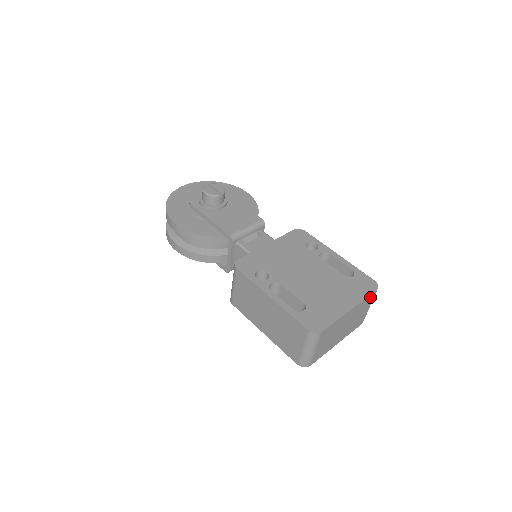
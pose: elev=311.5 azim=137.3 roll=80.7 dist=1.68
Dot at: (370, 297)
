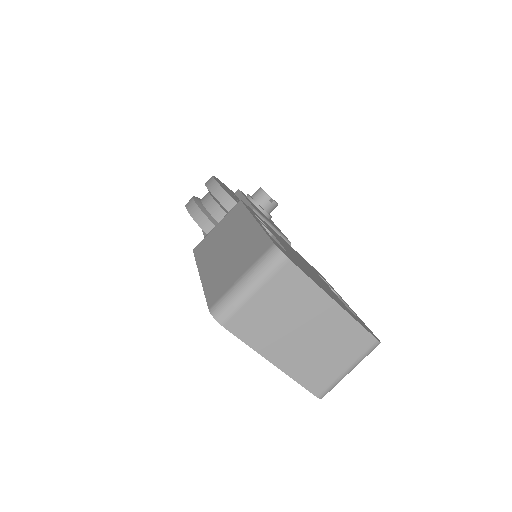
Dot at: (363, 339)
